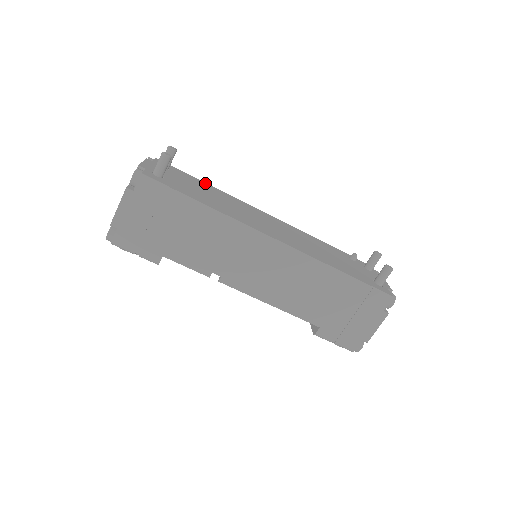
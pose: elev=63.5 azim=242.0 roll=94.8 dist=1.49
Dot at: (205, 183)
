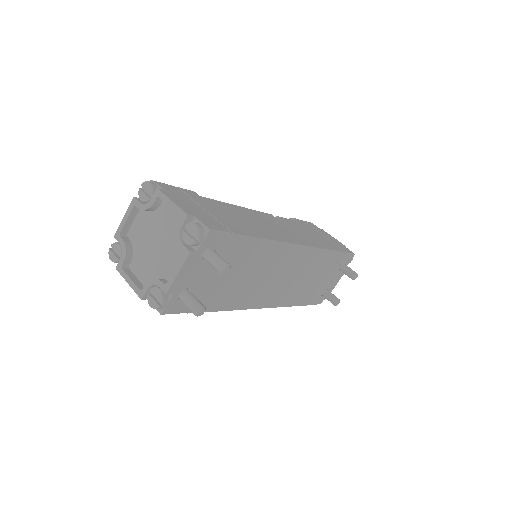
Dot at: (253, 241)
